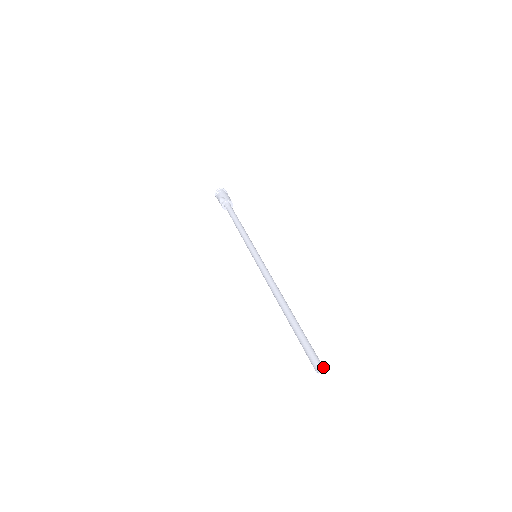
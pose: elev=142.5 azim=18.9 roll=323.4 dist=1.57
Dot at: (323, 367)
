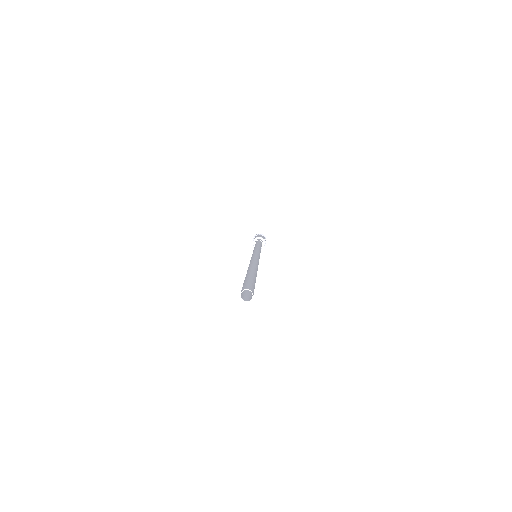
Dot at: (245, 289)
